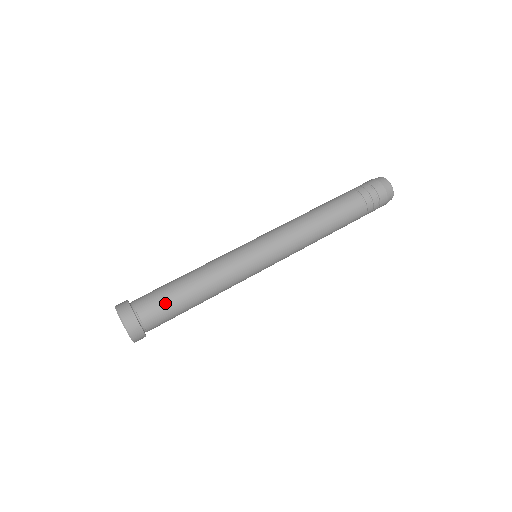
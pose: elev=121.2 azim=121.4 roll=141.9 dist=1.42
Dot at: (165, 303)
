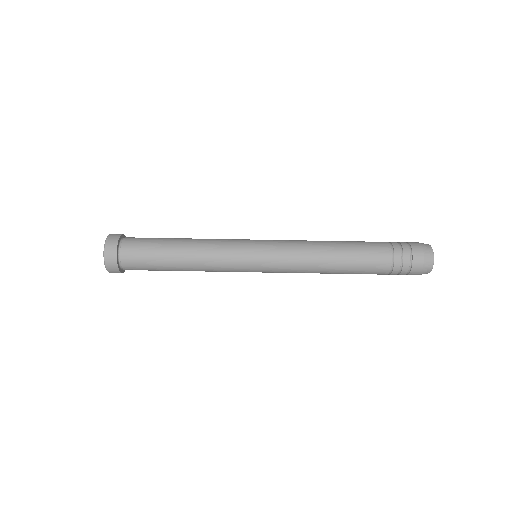
Dot at: (150, 270)
